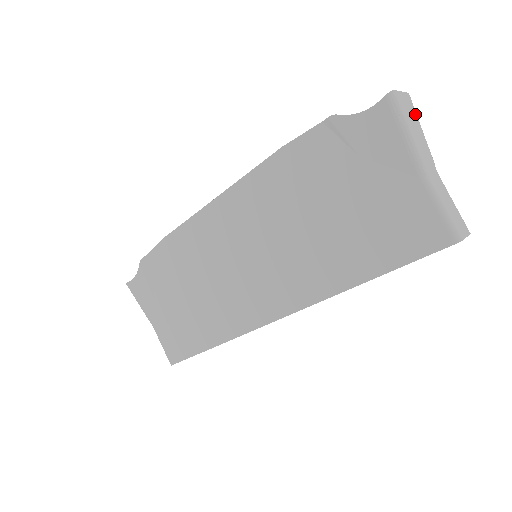
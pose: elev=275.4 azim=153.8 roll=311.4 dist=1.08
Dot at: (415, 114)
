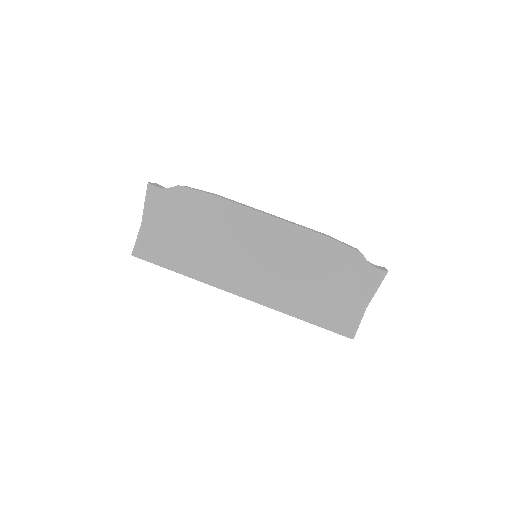
Dot at: occluded
